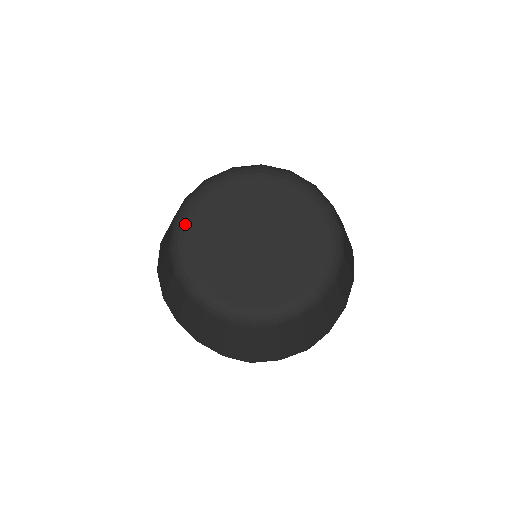
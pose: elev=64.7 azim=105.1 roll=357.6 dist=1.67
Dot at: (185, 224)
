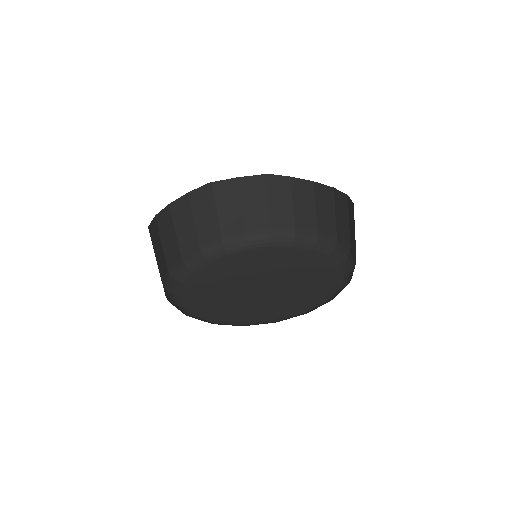
Dot at: (191, 273)
